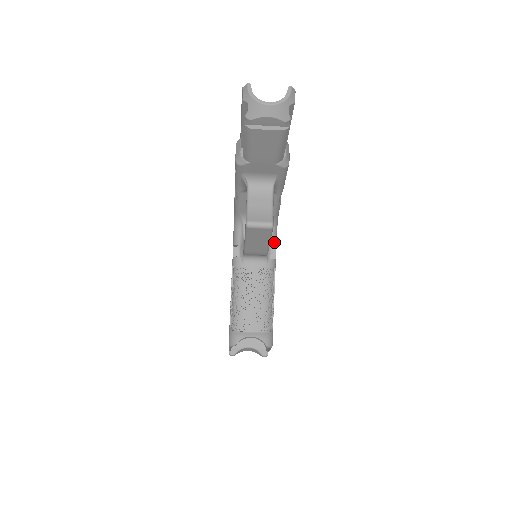
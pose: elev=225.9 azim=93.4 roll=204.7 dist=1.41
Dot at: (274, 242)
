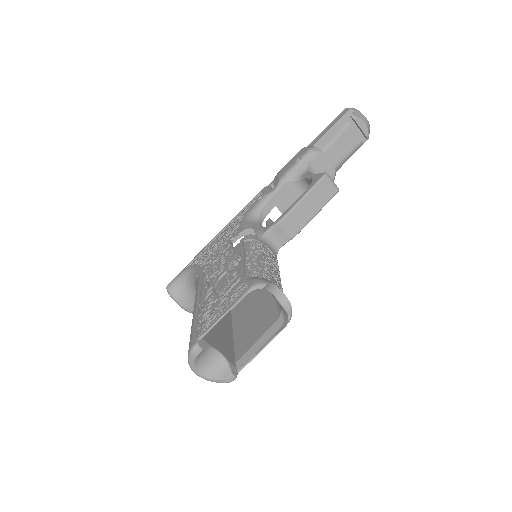
Dot at: occluded
